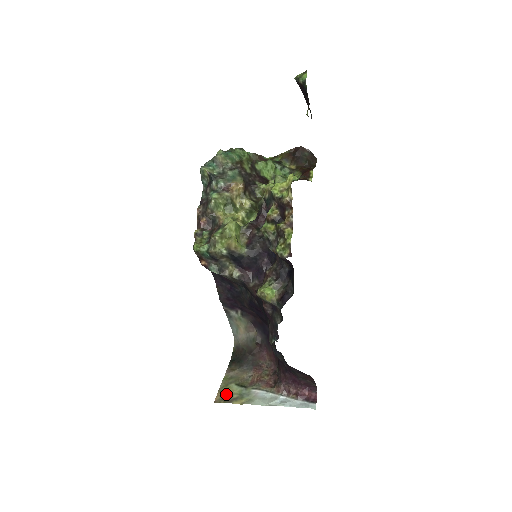
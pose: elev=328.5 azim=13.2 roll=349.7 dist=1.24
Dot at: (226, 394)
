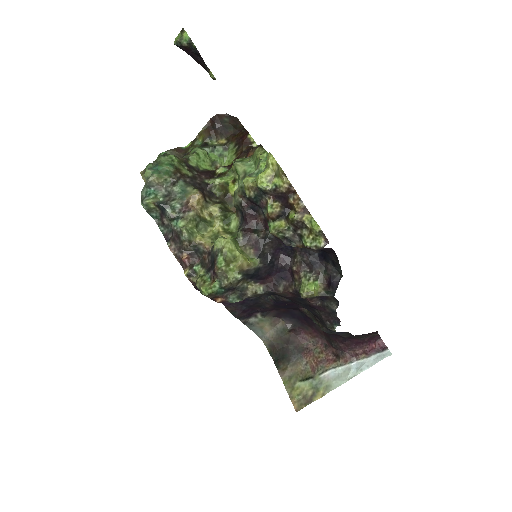
Dot at: (300, 397)
